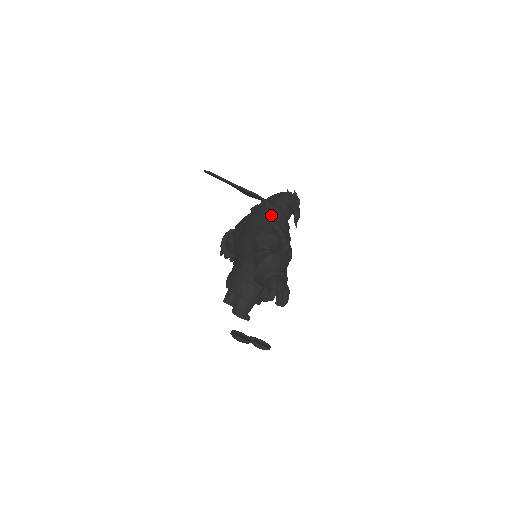
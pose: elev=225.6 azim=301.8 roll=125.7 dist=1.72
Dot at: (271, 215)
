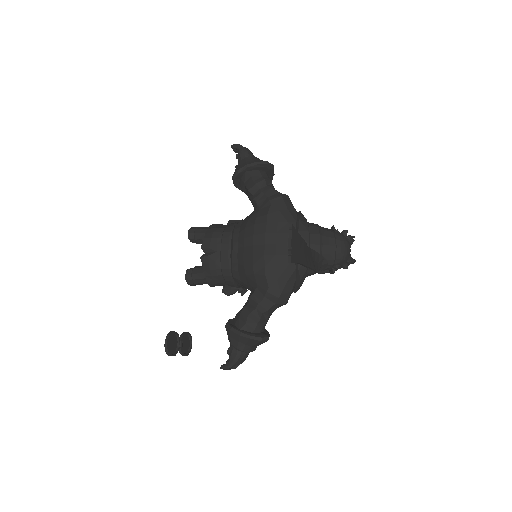
Dot at: (306, 274)
